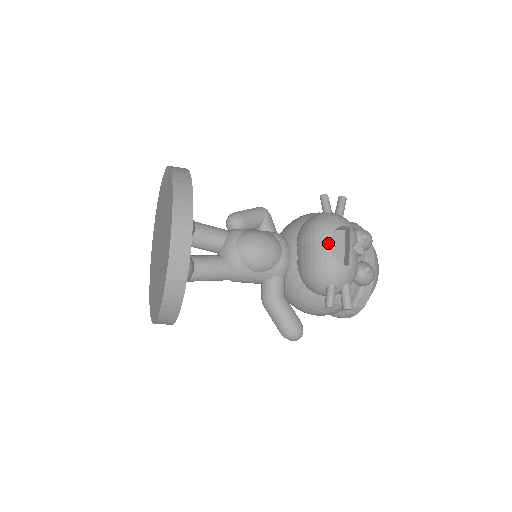
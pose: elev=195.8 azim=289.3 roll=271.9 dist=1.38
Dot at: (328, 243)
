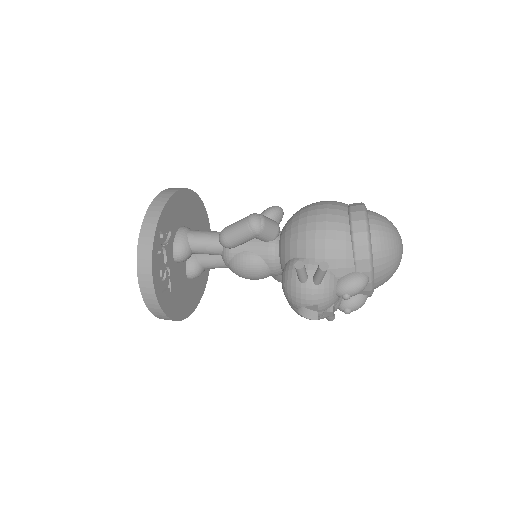
Dot at: (295, 310)
